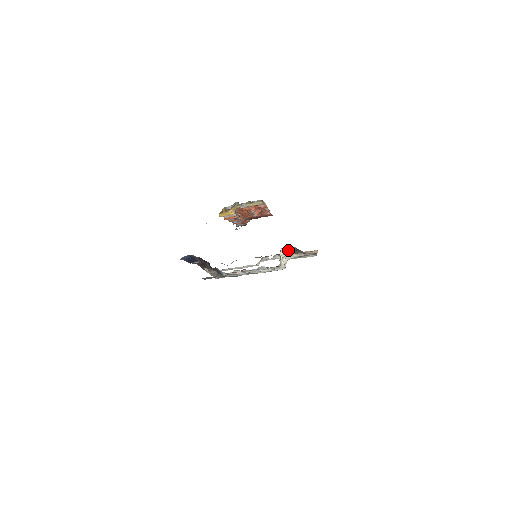
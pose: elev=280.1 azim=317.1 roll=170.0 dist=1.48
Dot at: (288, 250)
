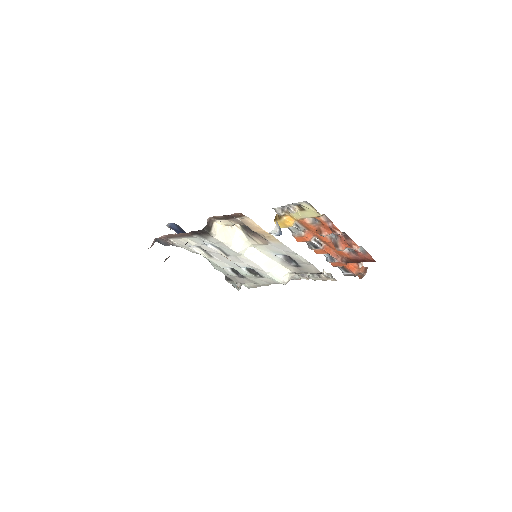
Dot at: (245, 228)
